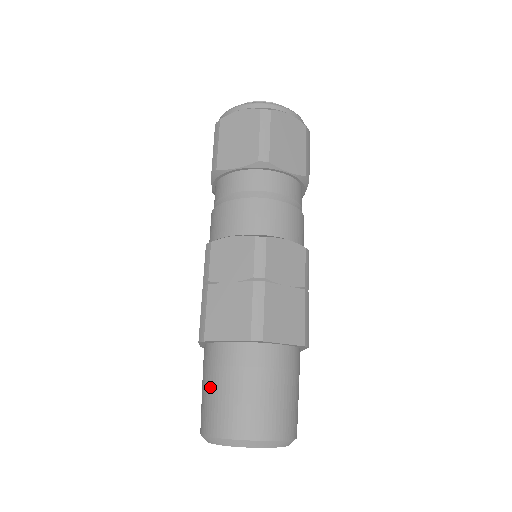
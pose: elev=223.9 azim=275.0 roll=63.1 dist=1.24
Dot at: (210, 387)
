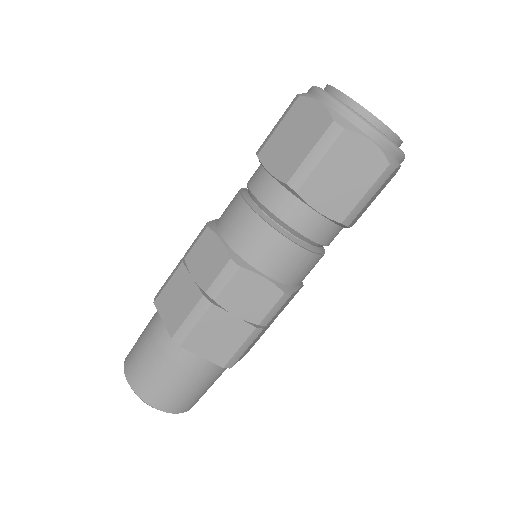
Dot at: (162, 371)
